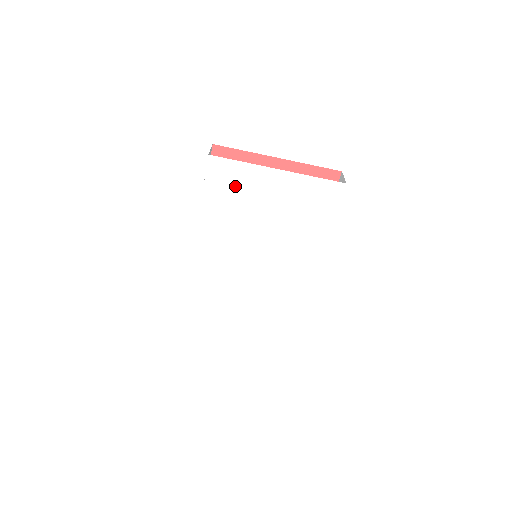
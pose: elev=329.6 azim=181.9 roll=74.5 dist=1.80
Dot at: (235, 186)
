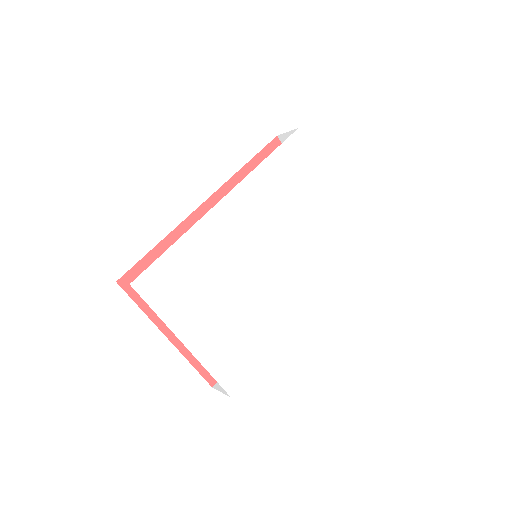
Dot at: (299, 170)
